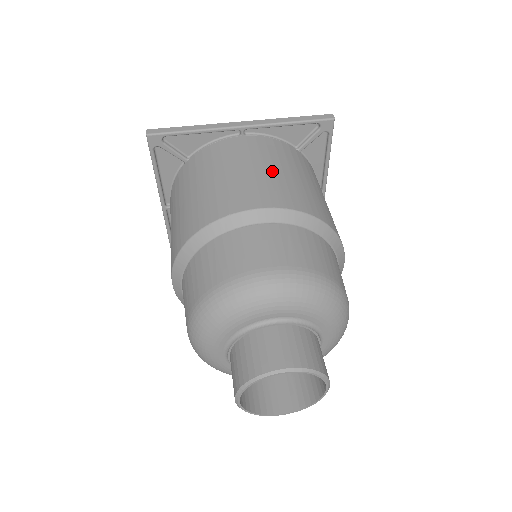
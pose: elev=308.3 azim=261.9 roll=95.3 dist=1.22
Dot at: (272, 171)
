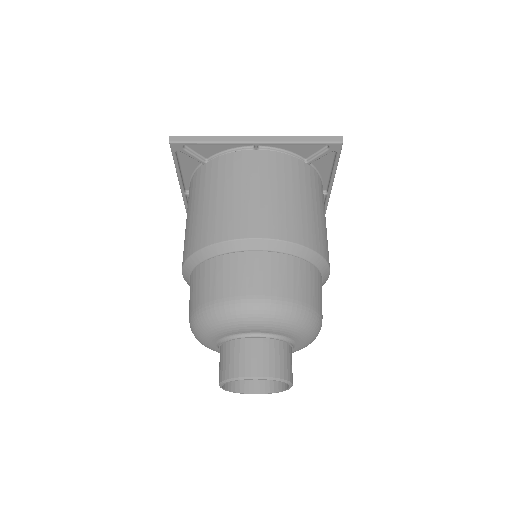
Dot at: (275, 195)
